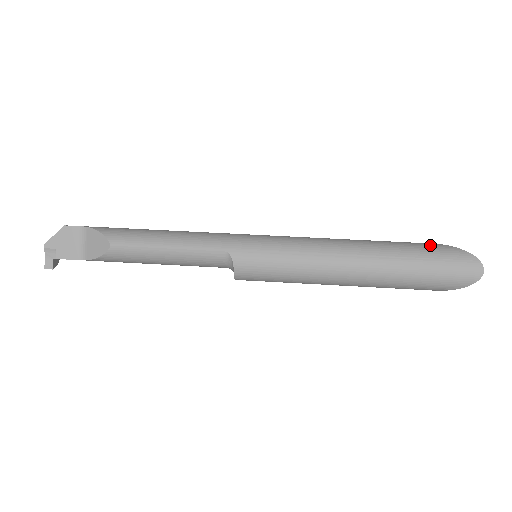
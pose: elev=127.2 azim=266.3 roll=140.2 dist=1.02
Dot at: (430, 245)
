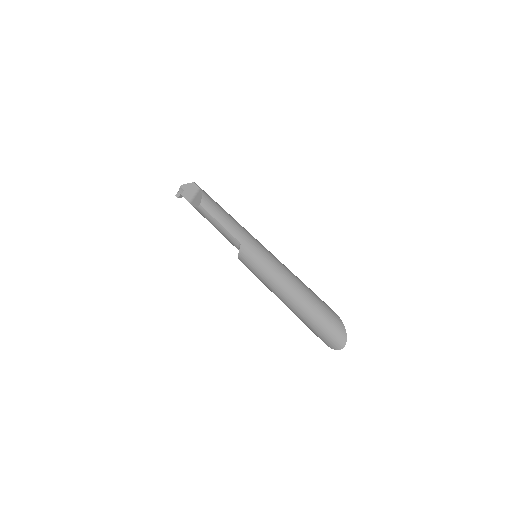
Dot at: (333, 314)
